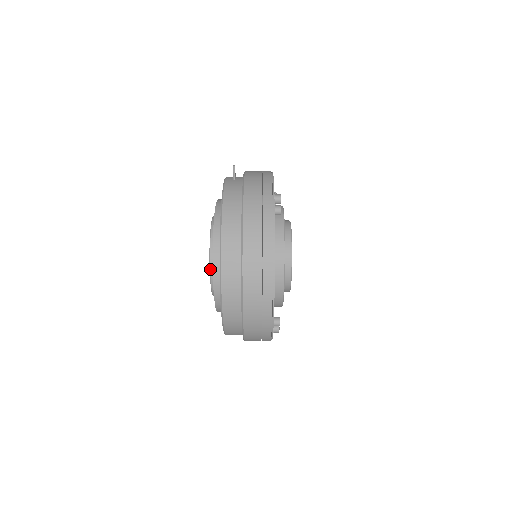
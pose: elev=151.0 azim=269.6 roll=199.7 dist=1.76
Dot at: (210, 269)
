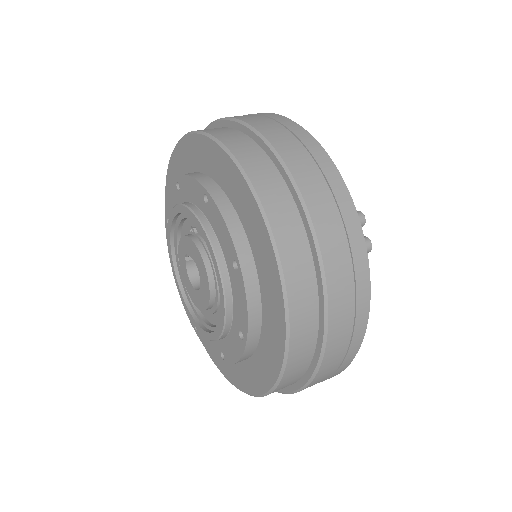
Dot at: (202, 223)
